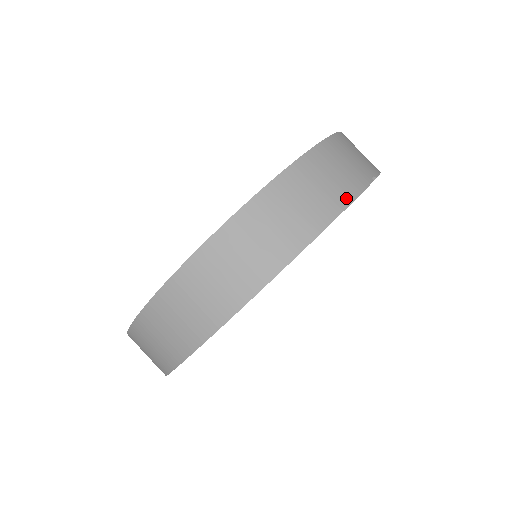
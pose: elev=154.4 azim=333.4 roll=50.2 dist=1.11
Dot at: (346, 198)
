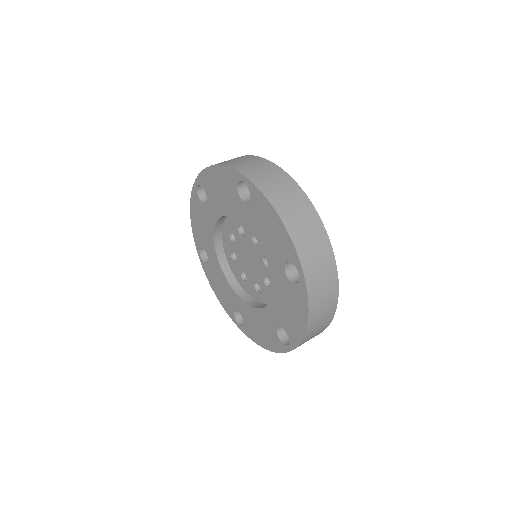
Dot at: (262, 160)
